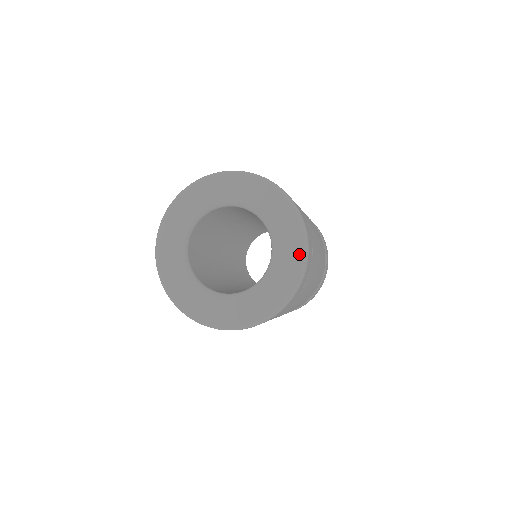
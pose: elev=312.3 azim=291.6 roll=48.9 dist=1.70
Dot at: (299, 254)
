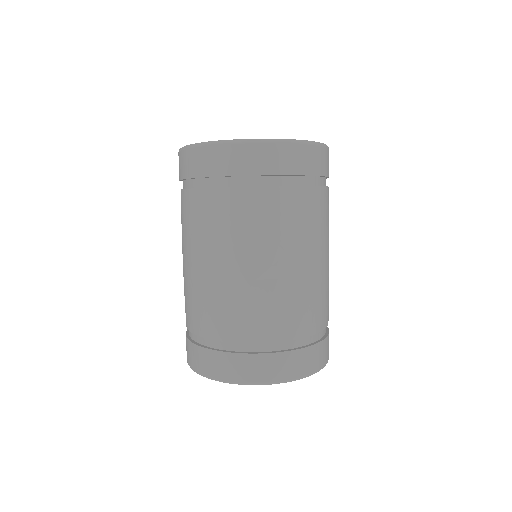
Dot at: occluded
